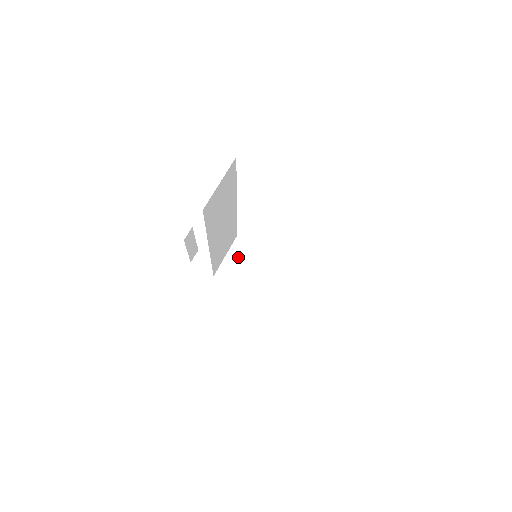
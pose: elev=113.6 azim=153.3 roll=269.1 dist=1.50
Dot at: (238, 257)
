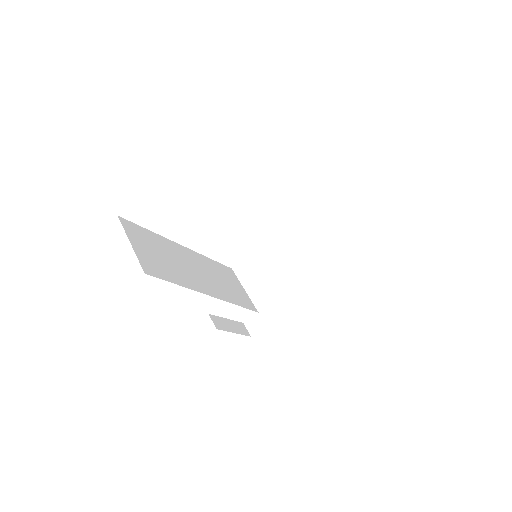
Dot at: (252, 278)
